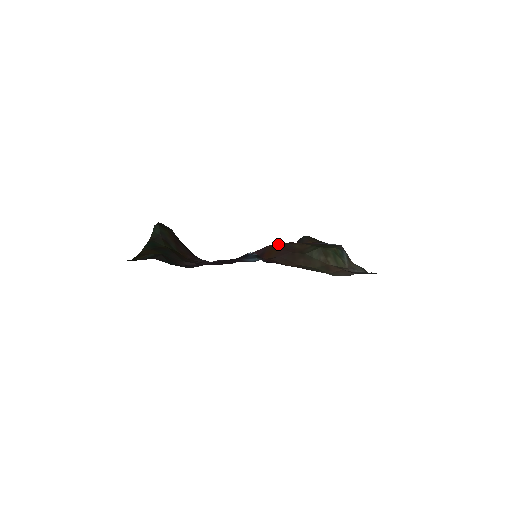
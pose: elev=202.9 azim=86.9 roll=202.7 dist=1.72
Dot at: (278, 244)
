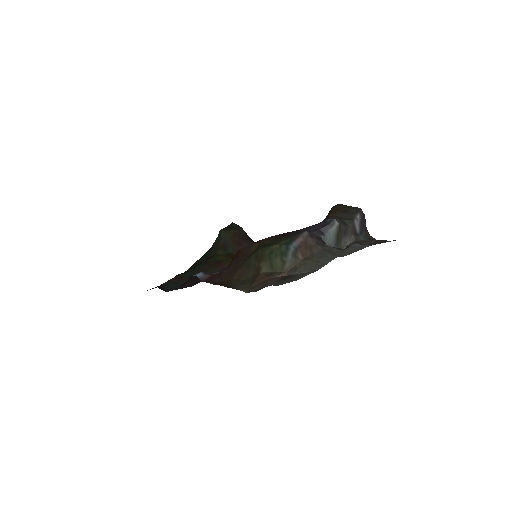
Dot at: (240, 249)
